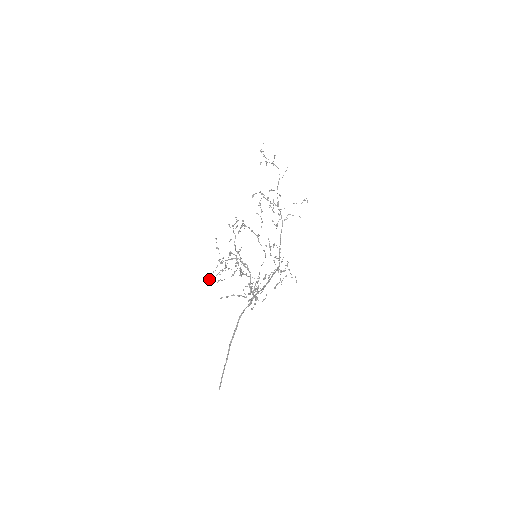
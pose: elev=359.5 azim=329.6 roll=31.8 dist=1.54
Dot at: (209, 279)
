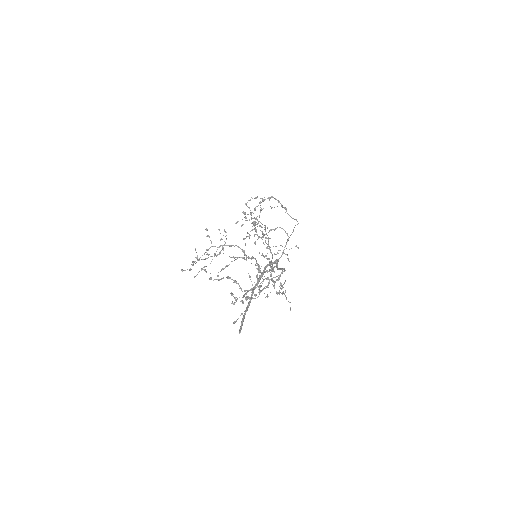
Dot at: (193, 261)
